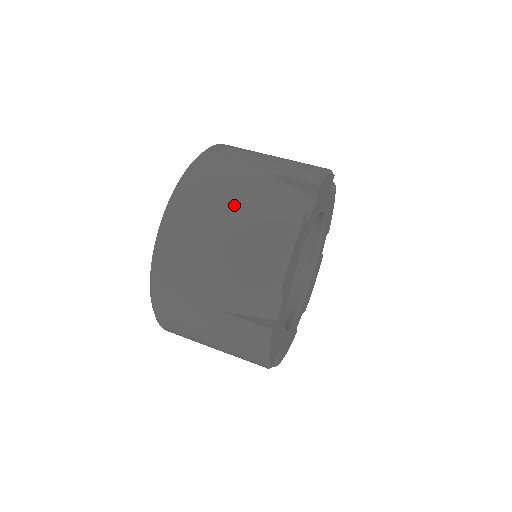
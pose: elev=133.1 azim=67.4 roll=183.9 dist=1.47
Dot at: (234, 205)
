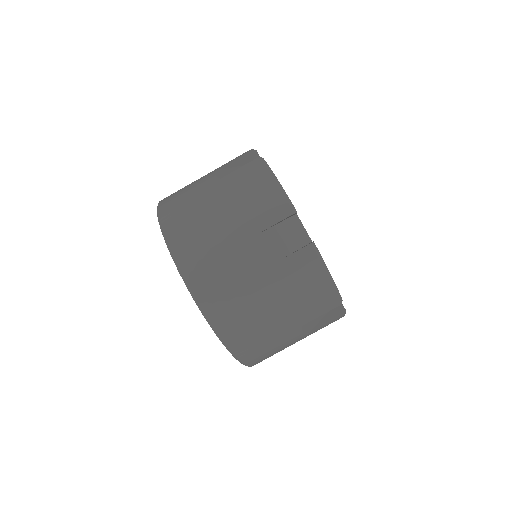
Dot at: (263, 289)
